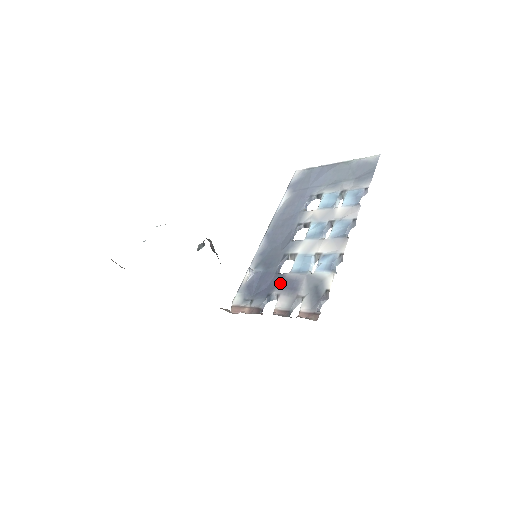
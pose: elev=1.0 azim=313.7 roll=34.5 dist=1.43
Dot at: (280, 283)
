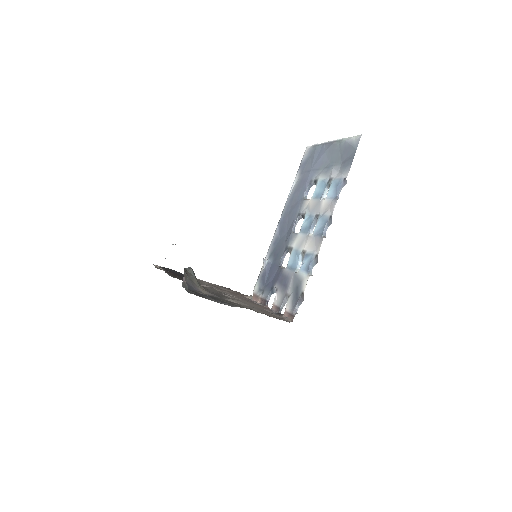
Dot at: (279, 278)
